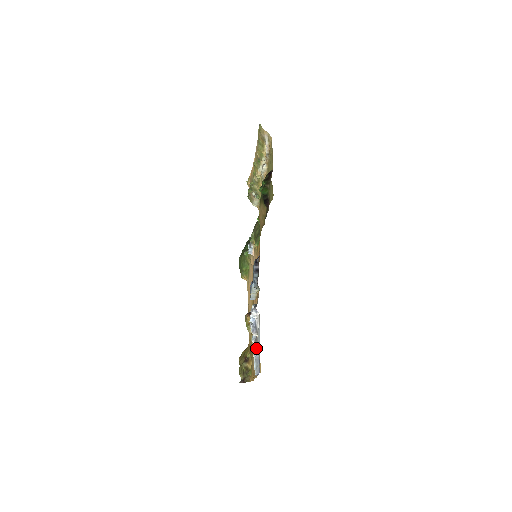
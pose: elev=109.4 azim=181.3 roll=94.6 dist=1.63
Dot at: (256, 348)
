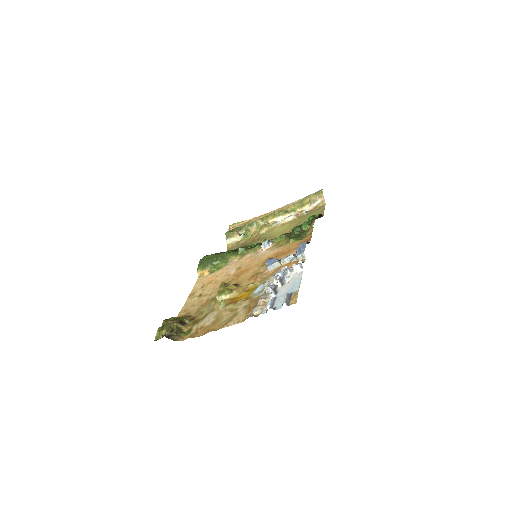
Dot at: (275, 294)
